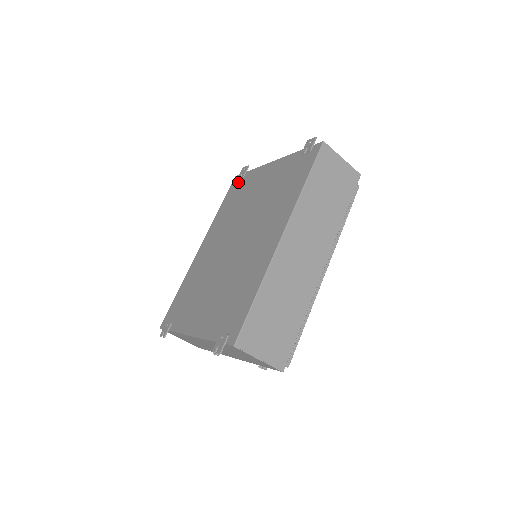
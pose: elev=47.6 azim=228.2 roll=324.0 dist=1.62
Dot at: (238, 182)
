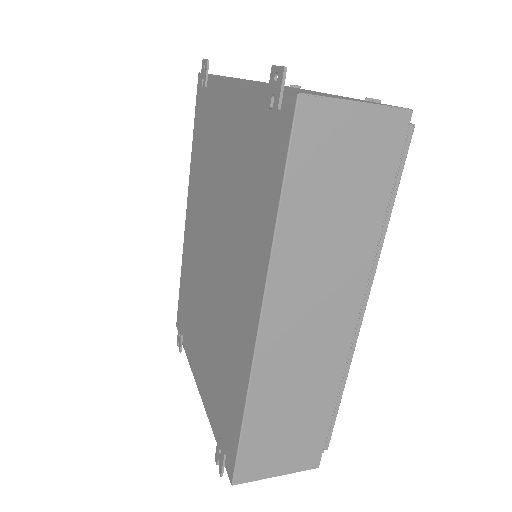
Dot at: (202, 96)
